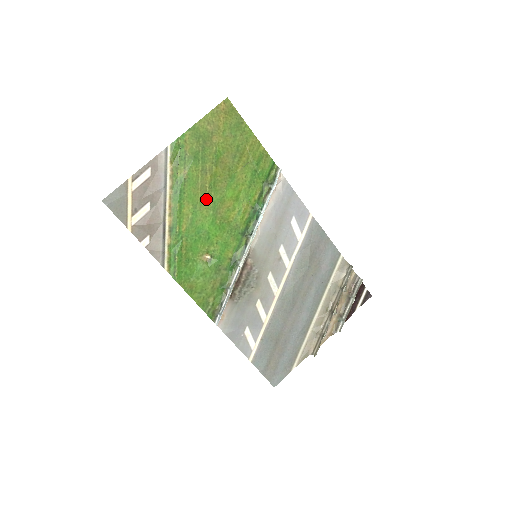
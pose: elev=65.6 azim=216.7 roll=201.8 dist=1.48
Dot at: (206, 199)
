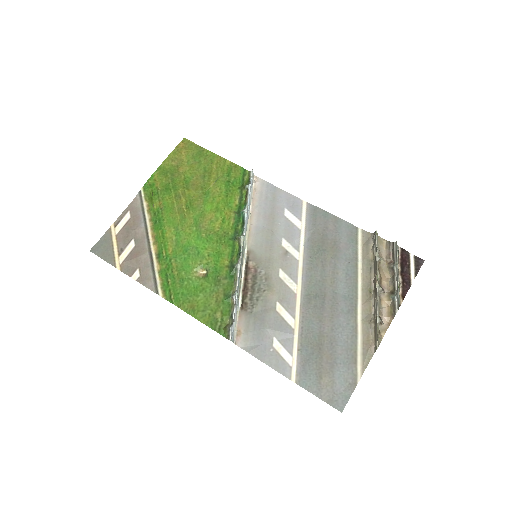
Dot at: (186, 219)
